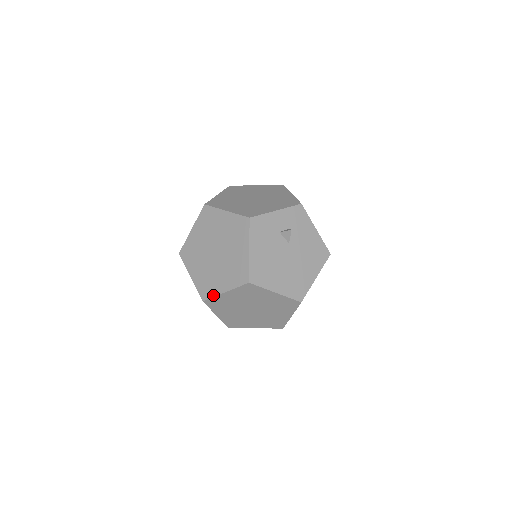
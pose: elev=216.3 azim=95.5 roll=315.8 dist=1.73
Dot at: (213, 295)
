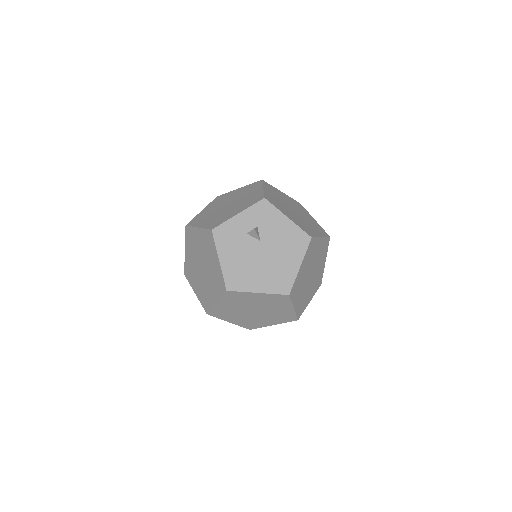
Dot at: (210, 307)
